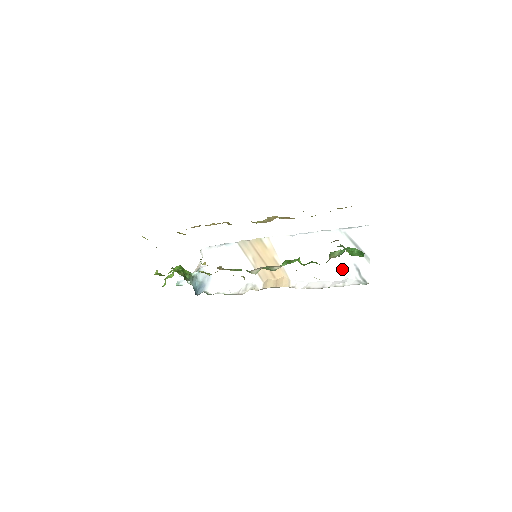
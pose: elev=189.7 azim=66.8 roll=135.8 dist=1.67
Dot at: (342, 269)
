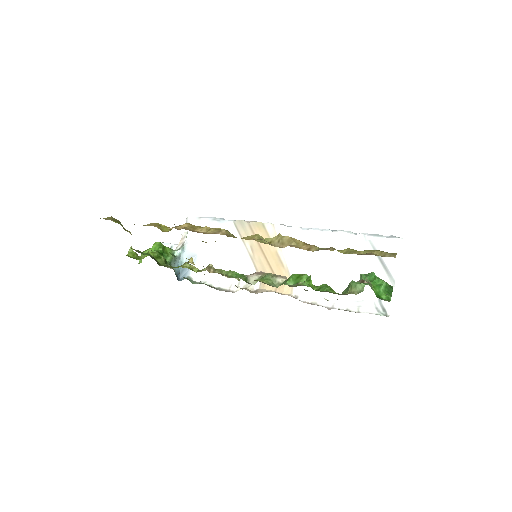
Dot at: occluded
